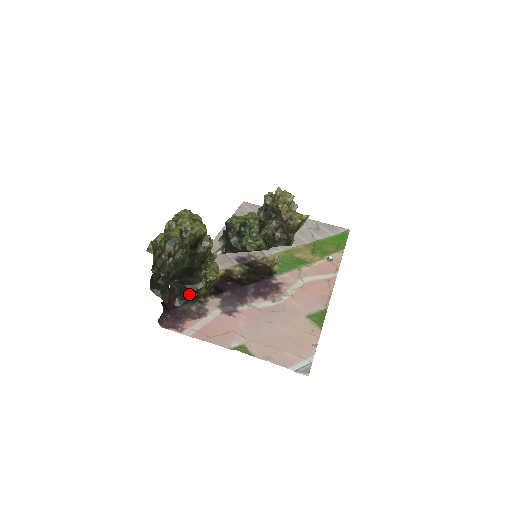
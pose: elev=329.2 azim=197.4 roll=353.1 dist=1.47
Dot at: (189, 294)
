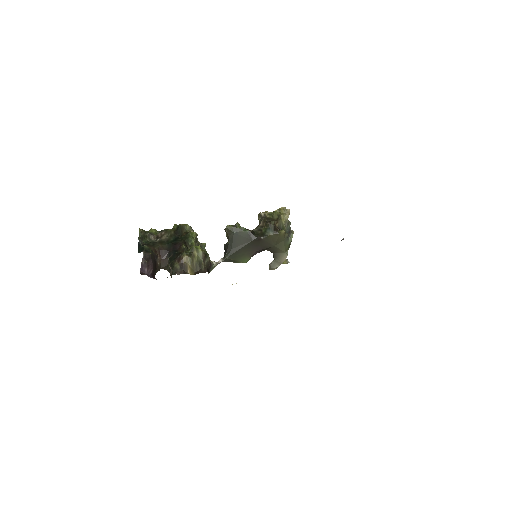
Dot at: (174, 262)
